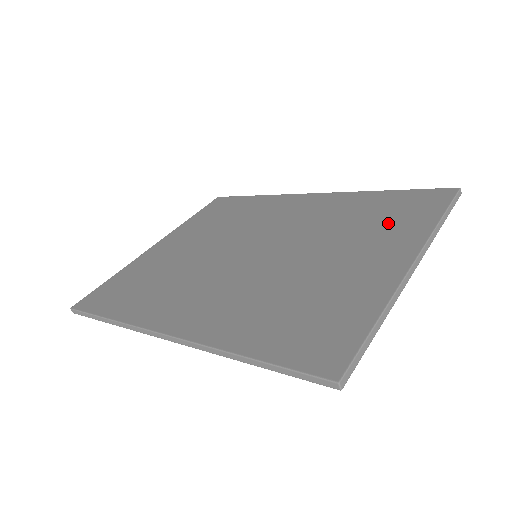
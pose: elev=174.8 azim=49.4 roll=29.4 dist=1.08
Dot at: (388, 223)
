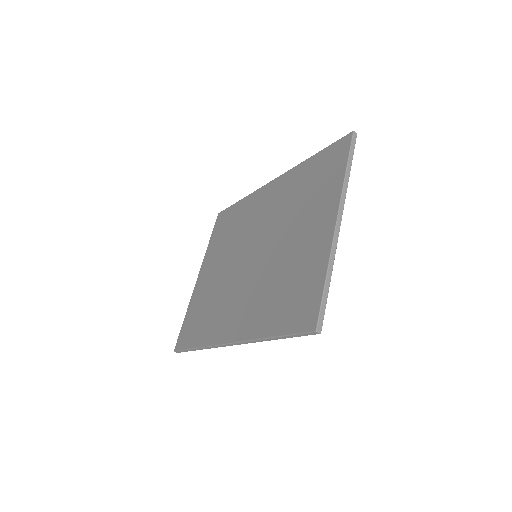
Dot at: (318, 190)
